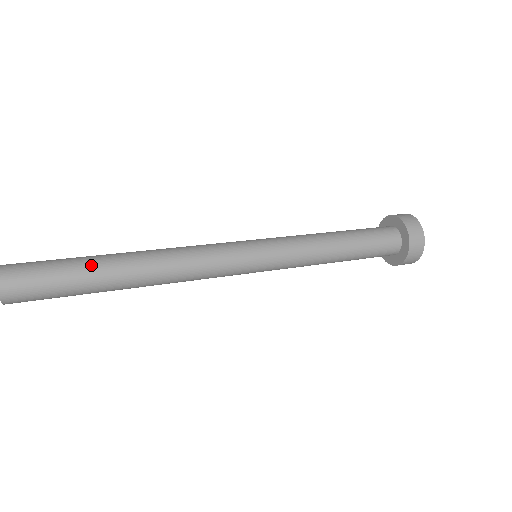
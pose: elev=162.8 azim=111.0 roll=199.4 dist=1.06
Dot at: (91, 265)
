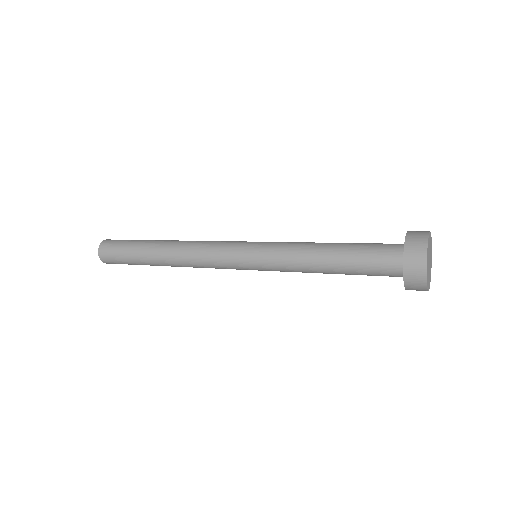
Dot at: (149, 240)
